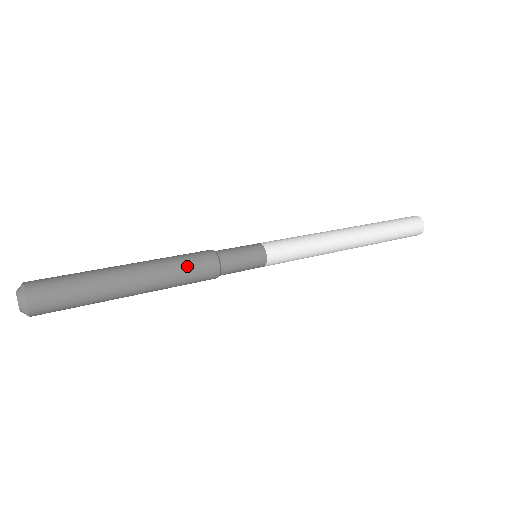
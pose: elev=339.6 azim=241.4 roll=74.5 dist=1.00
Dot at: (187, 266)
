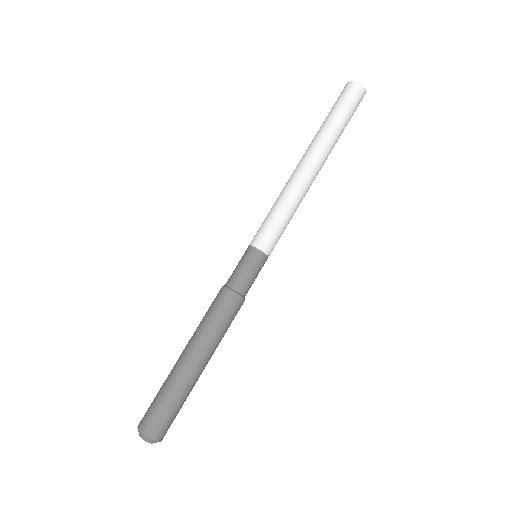
Dot at: occluded
